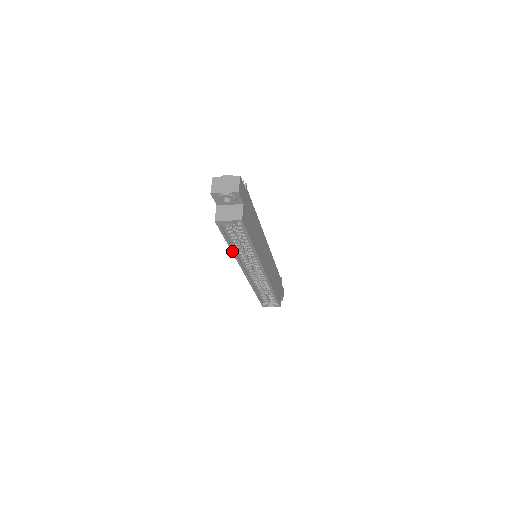
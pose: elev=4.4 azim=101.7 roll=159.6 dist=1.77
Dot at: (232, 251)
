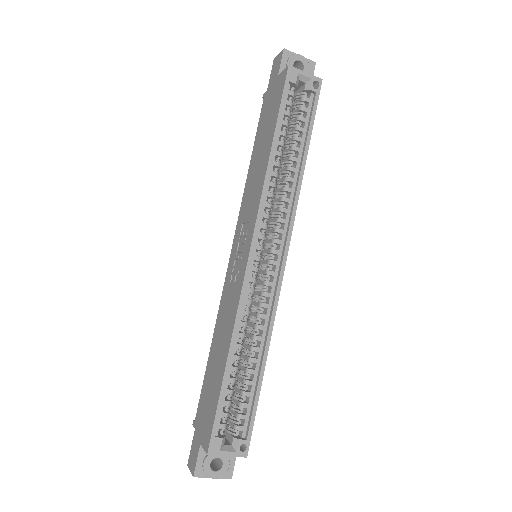
Dot at: (269, 160)
